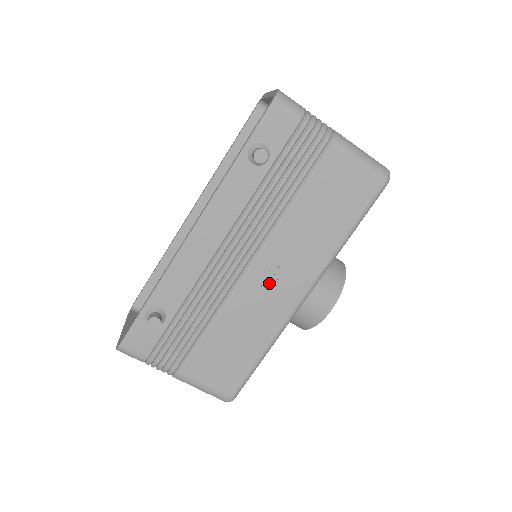
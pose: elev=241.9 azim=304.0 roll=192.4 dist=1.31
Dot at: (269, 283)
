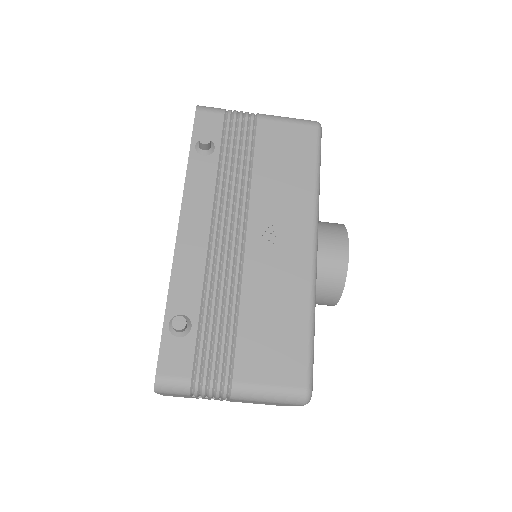
Dot at: (273, 245)
